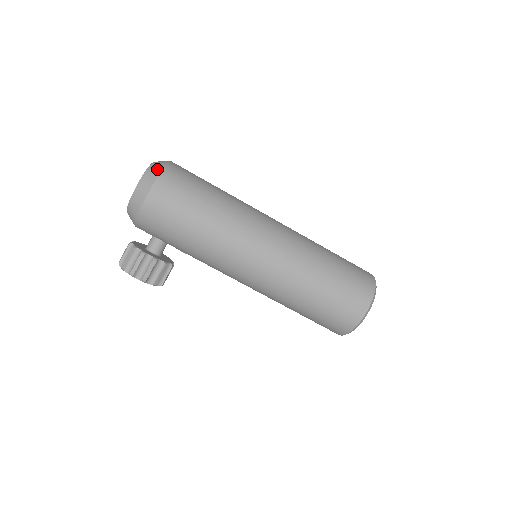
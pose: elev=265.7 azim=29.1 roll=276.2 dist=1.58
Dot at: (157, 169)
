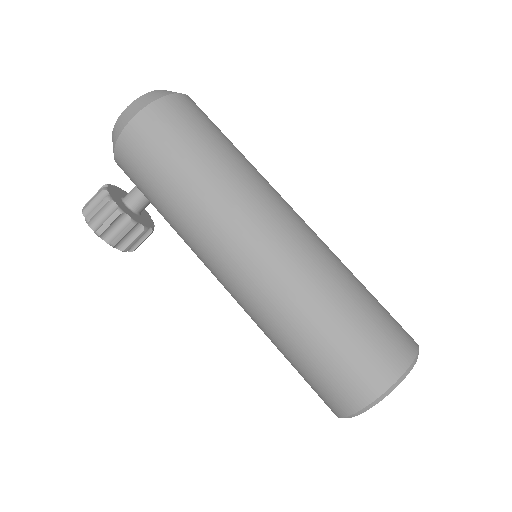
Dot at: (158, 94)
